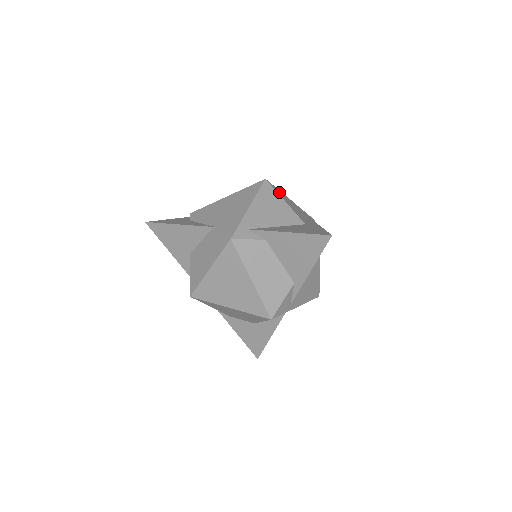
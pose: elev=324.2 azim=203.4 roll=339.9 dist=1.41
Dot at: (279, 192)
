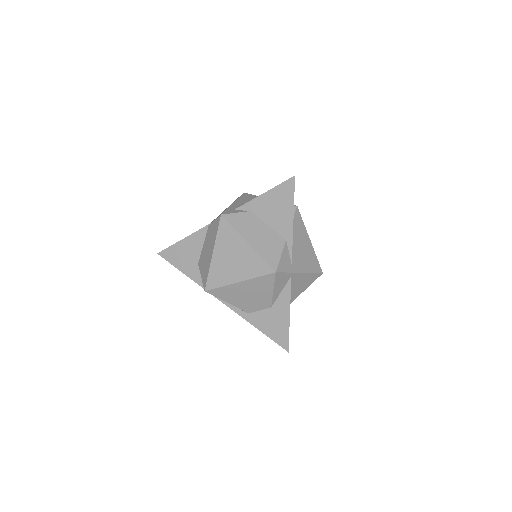
Dot at: occluded
